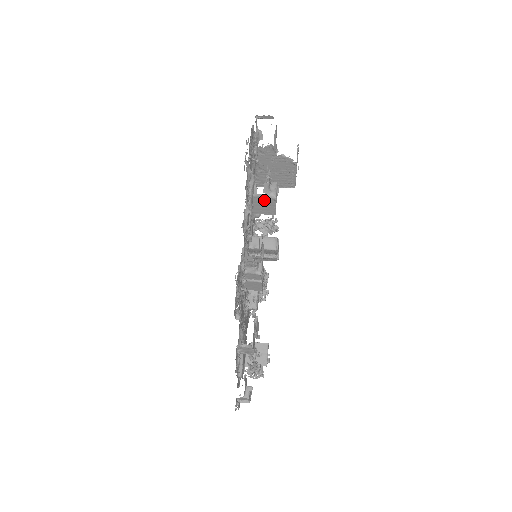
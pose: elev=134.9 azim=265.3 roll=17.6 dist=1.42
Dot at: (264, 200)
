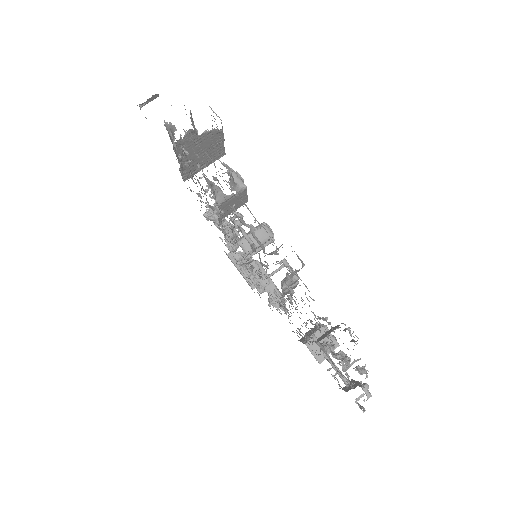
Dot at: (234, 198)
